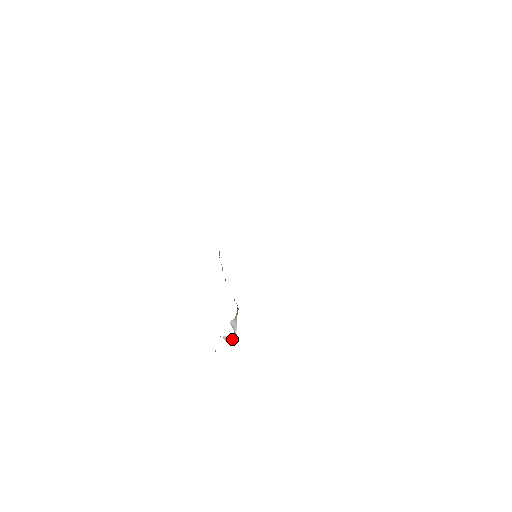
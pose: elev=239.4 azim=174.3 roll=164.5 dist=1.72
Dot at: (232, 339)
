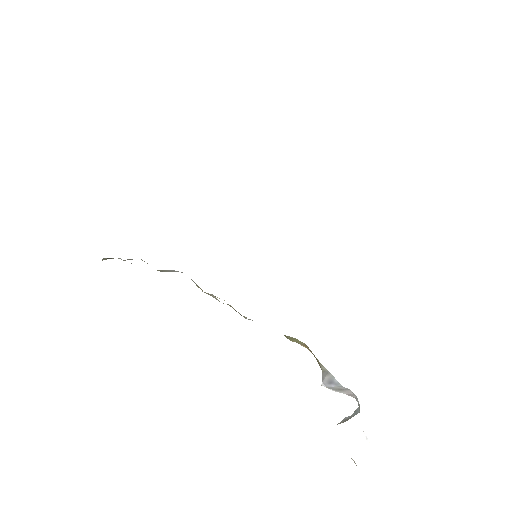
Dot at: (354, 411)
